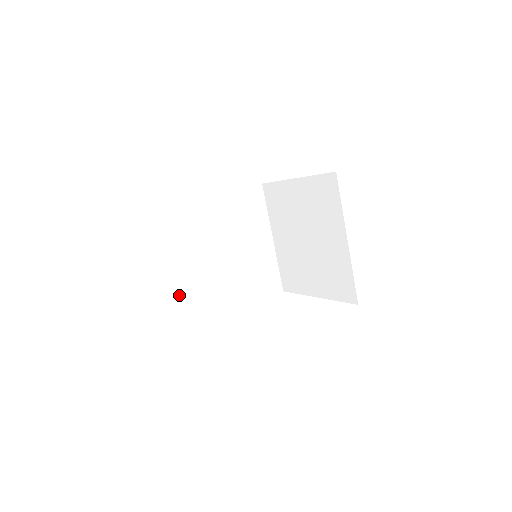
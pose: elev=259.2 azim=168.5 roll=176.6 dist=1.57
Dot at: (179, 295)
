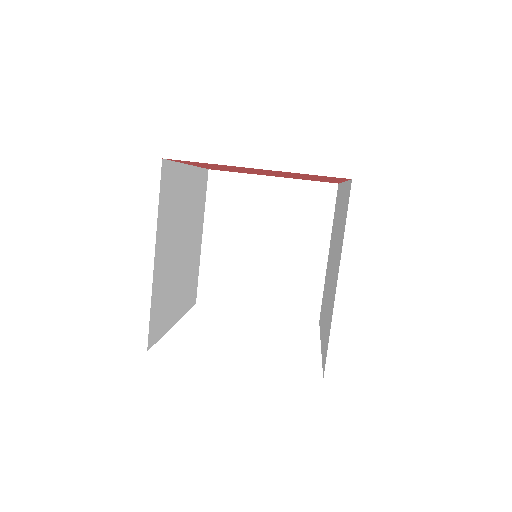
Dot at: (152, 297)
